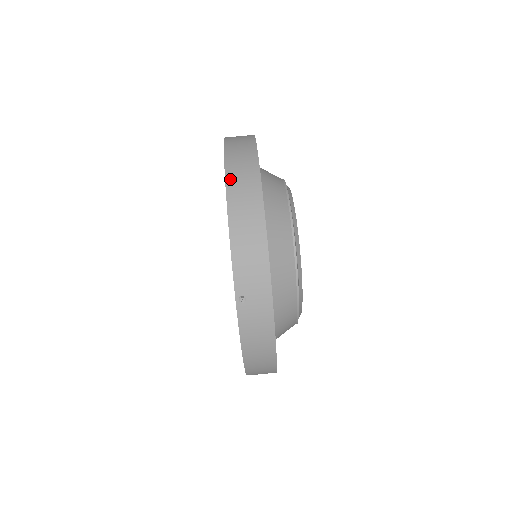
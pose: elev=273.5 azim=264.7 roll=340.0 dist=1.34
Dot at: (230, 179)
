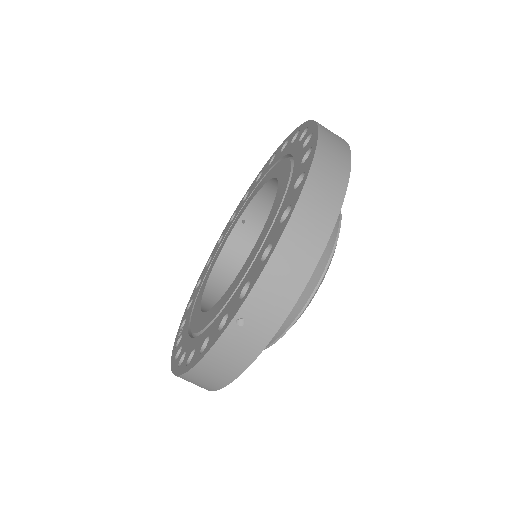
Dot at: (311, 184)
